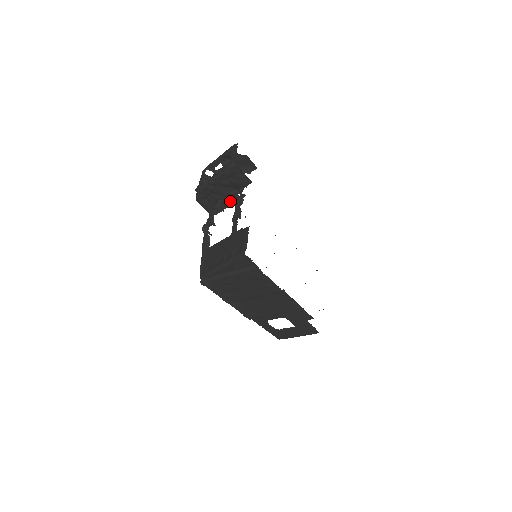
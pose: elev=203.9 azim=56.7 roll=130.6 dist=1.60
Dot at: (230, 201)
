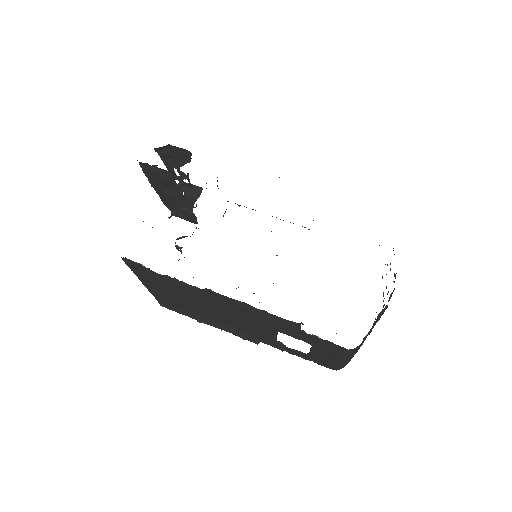
Dot at: (187, 202)
